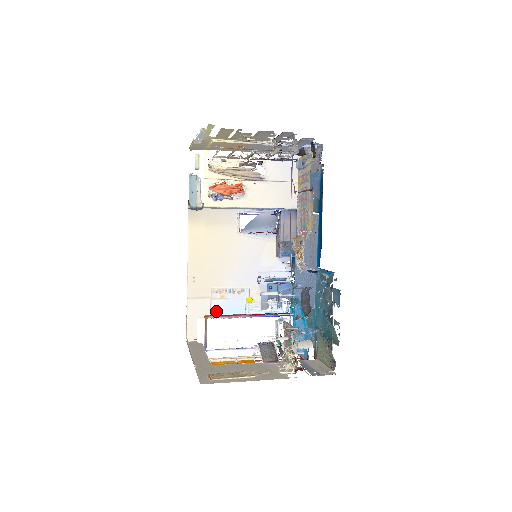
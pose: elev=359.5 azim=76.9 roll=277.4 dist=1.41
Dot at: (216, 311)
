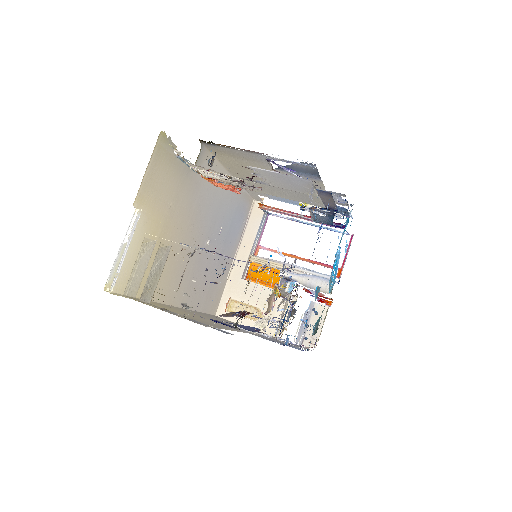
Dot at: (273, 197)
